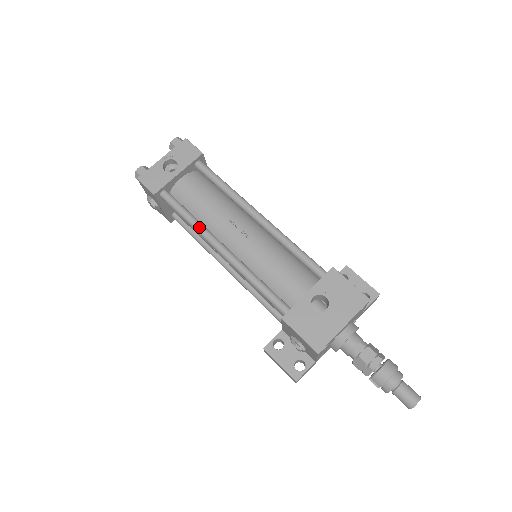
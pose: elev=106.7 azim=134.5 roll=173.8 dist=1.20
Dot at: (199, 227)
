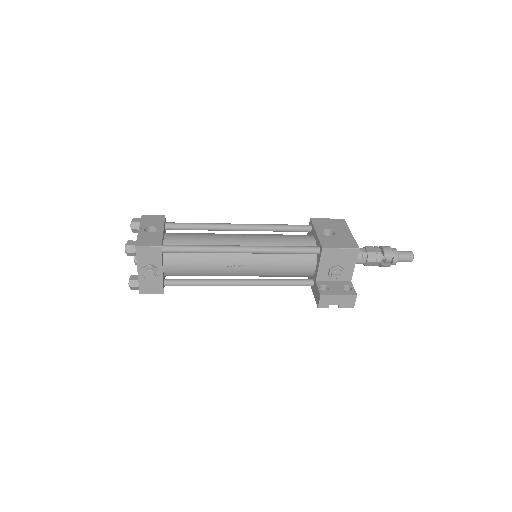
Dot at: (215, 246)
